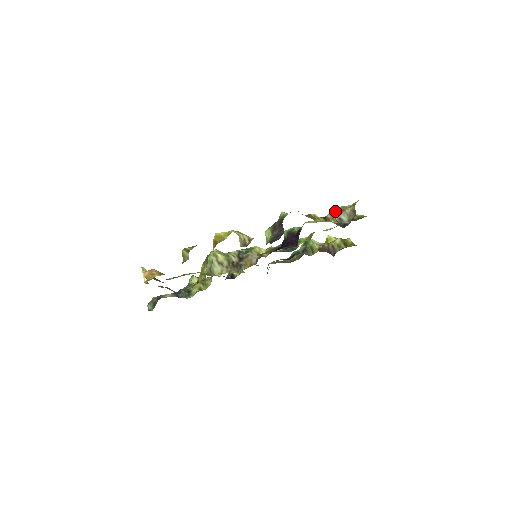
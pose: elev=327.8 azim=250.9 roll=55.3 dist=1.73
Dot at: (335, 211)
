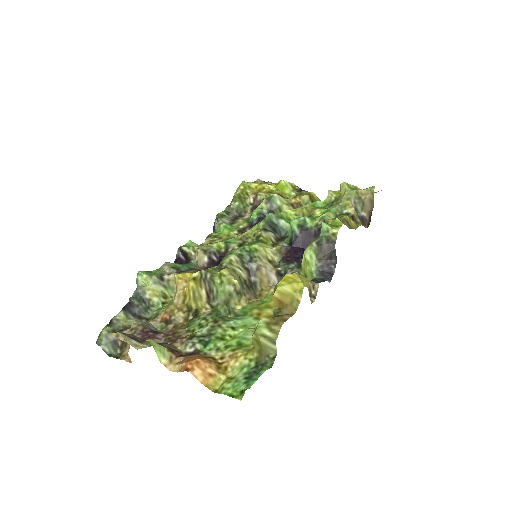
Dot at: (351, 198)
